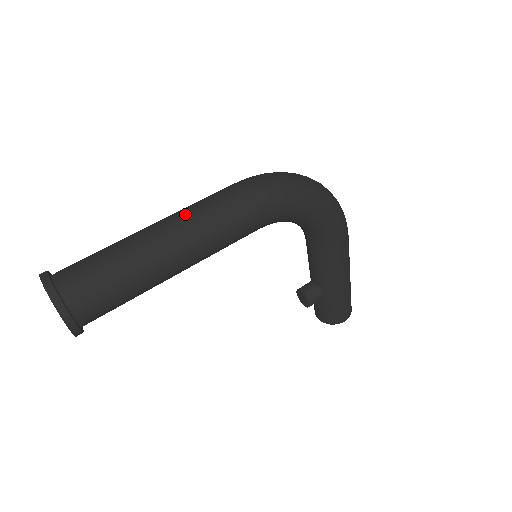
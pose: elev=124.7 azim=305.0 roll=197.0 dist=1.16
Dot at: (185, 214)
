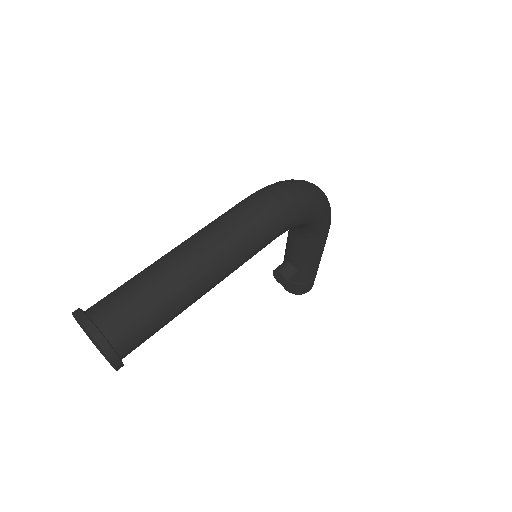
Dot at: (213, 239)
